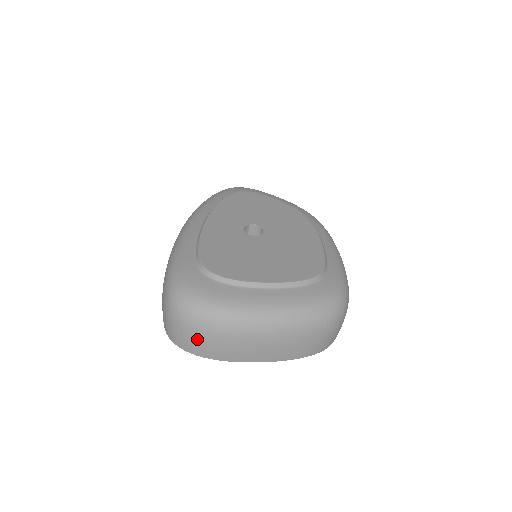
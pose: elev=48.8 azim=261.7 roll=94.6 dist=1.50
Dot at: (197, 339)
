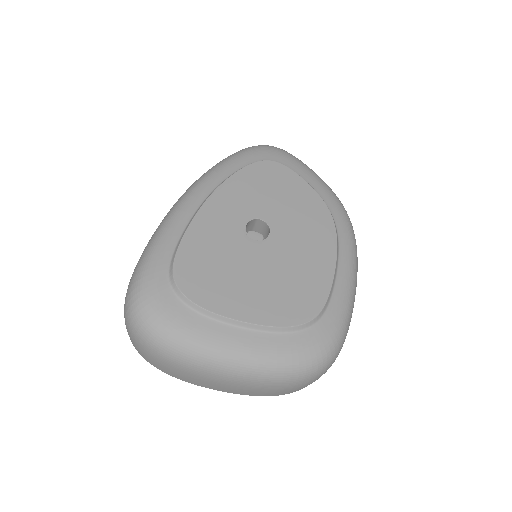
Dot at: (148, 355)
